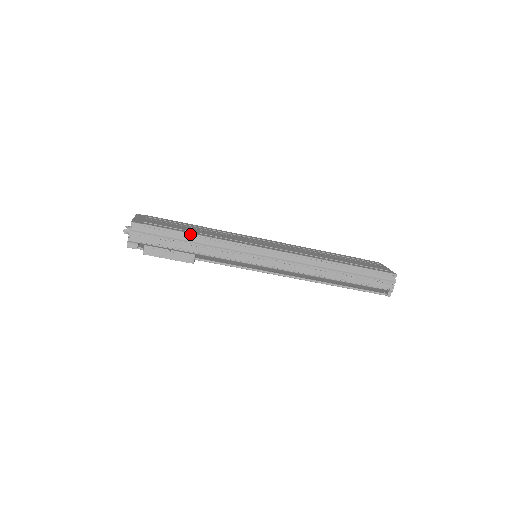
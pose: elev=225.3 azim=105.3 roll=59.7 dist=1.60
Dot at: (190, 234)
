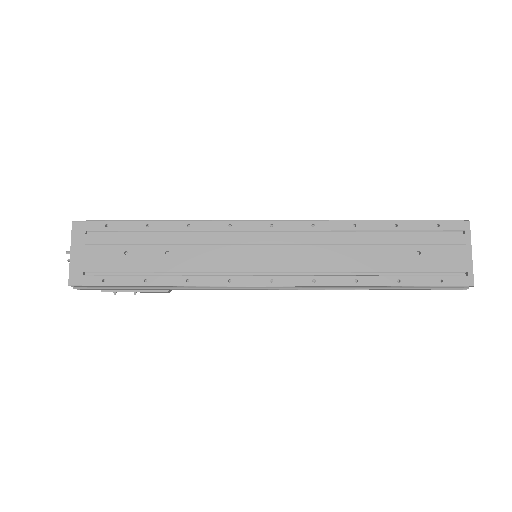
Dot at: (150, 286)
